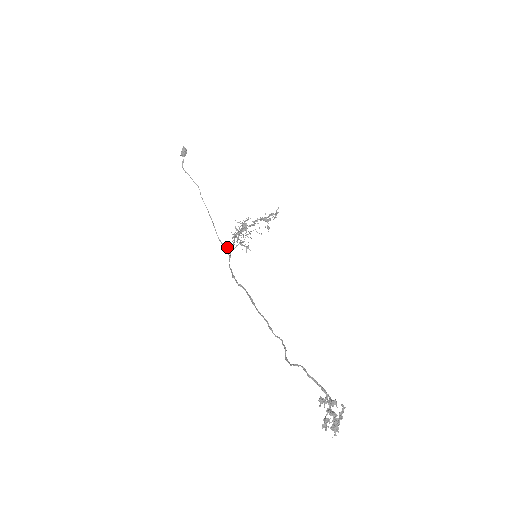
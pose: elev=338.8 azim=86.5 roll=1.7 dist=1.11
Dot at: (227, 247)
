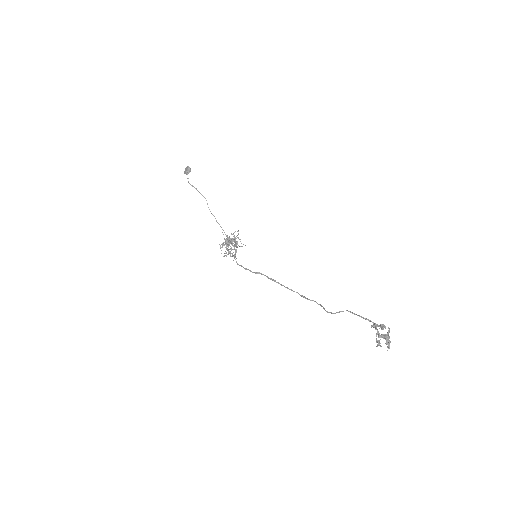
Dot at: (234, 247)
